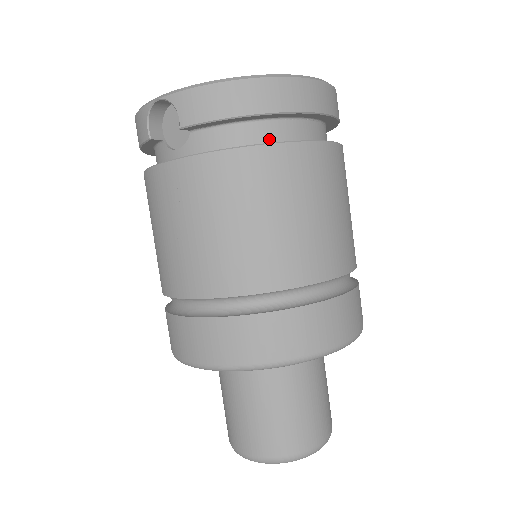
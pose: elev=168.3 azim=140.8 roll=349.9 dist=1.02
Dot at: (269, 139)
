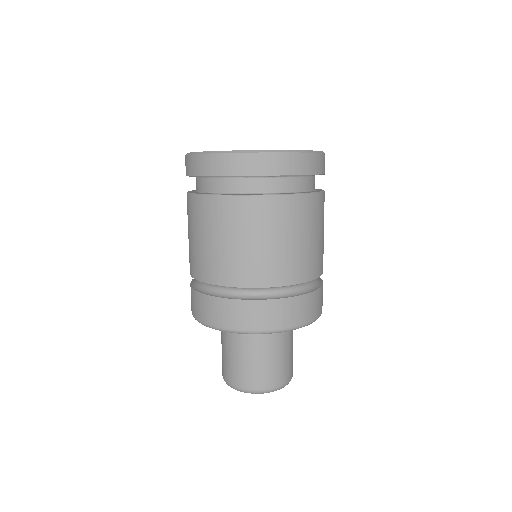
Dot at: (218, 190)
